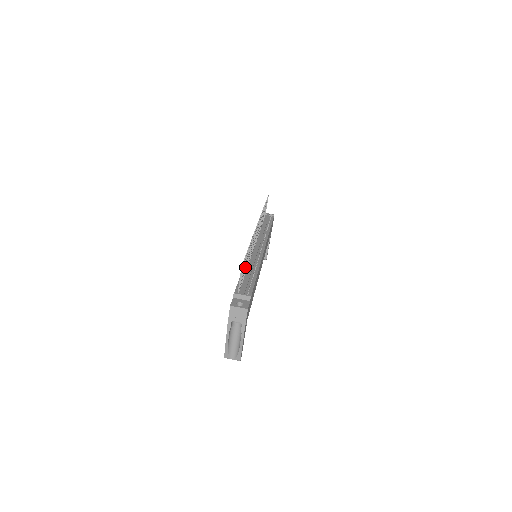
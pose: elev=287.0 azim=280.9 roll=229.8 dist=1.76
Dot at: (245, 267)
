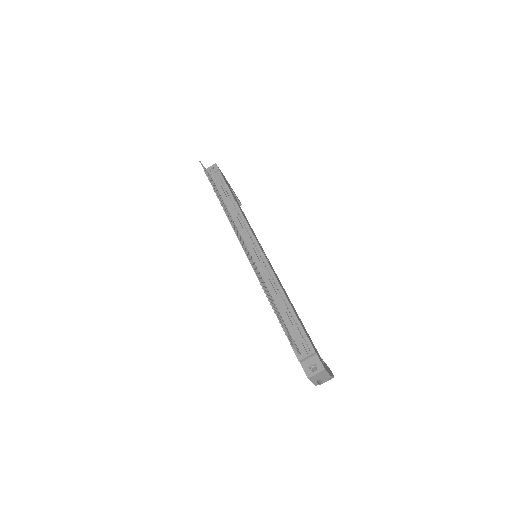
Dot at: occluded
